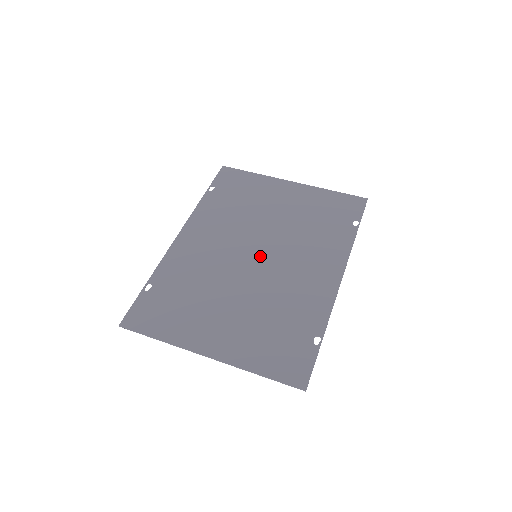
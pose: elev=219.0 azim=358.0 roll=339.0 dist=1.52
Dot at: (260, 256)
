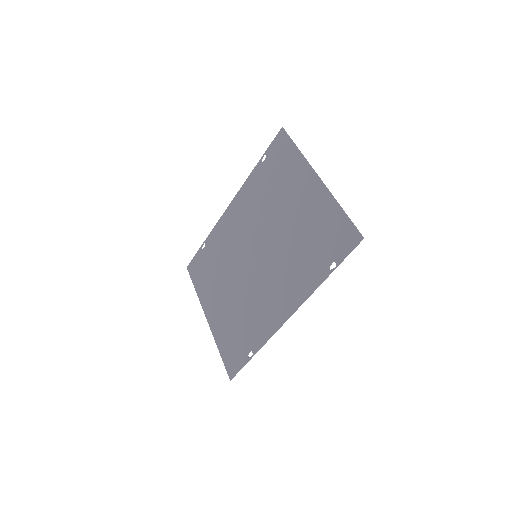
Dot at: (257, 258)
